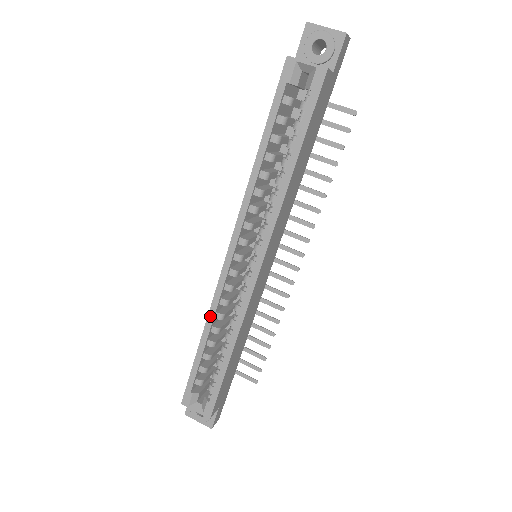
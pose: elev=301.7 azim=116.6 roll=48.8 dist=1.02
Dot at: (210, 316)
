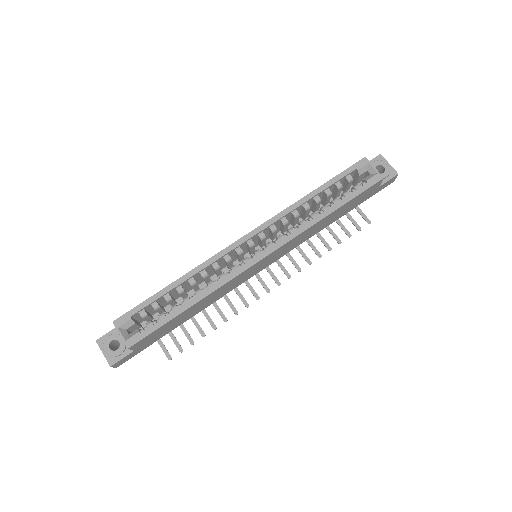
Dot at: (198, 268)
